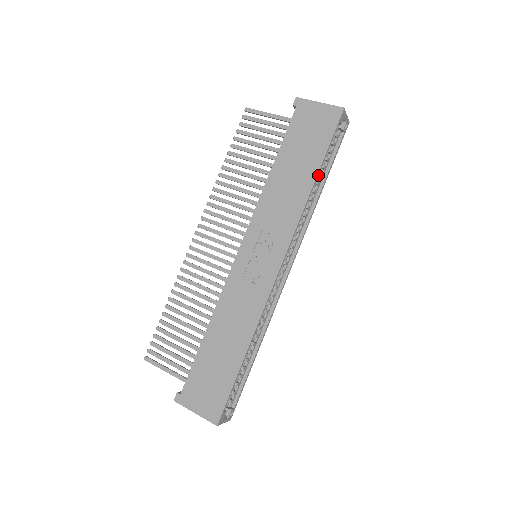
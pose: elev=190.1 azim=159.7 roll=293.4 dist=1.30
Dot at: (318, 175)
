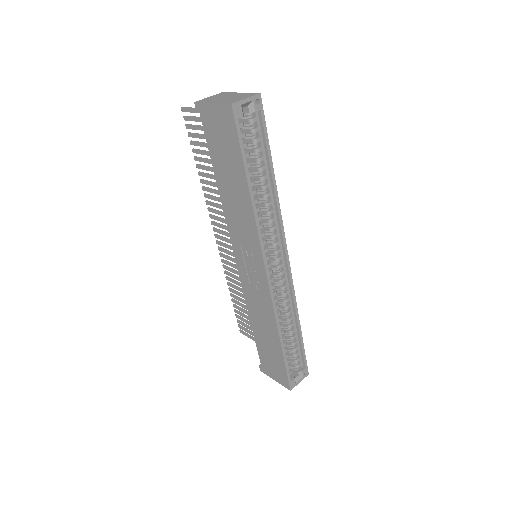
Dot at: (250, 184)
